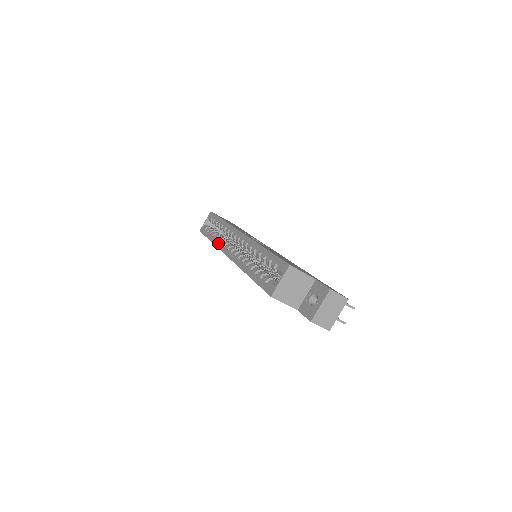
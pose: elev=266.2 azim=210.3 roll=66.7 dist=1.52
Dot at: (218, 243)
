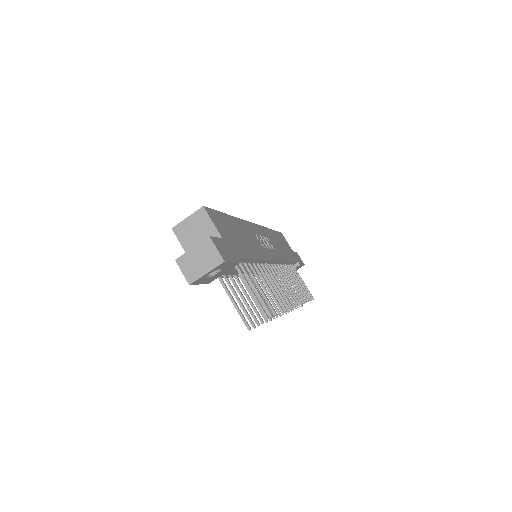
Dot at: occluded
